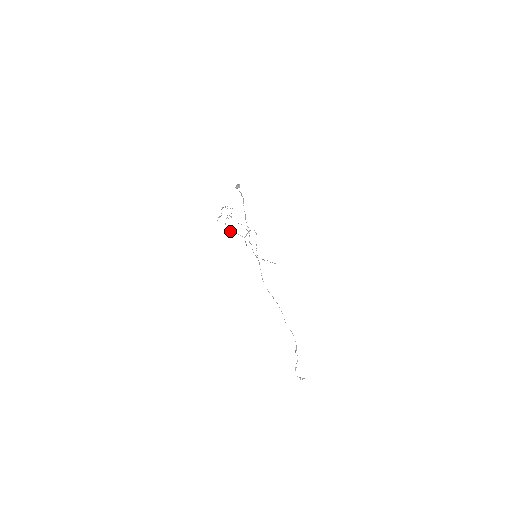
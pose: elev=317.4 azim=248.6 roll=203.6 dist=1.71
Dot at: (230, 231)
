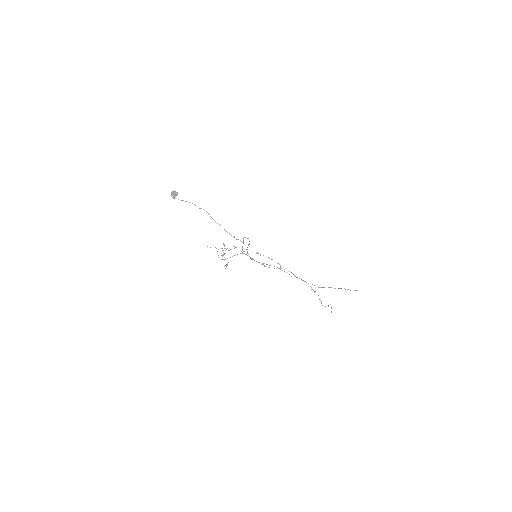
Dot at: occluded
